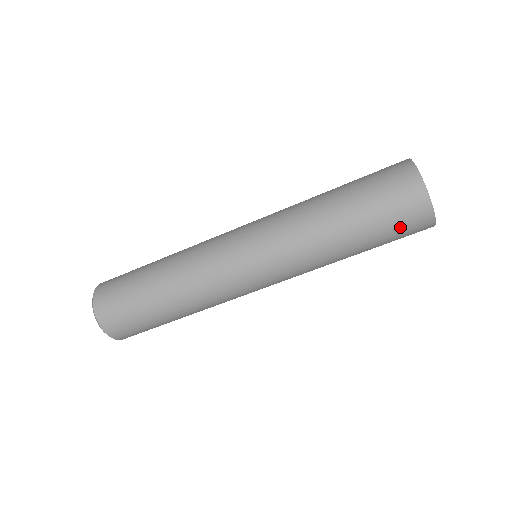
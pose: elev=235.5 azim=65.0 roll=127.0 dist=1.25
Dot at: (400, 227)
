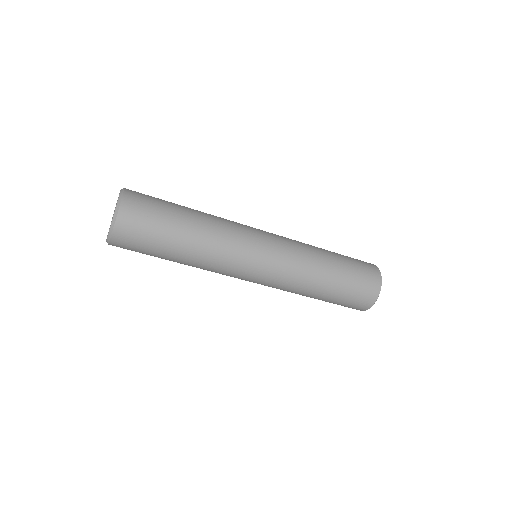
Dot at: (359, 291)
